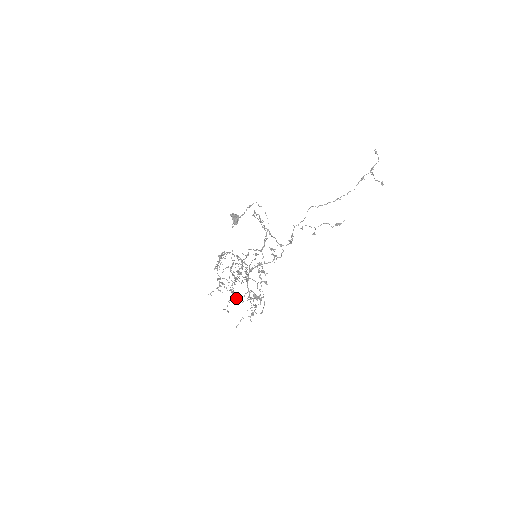
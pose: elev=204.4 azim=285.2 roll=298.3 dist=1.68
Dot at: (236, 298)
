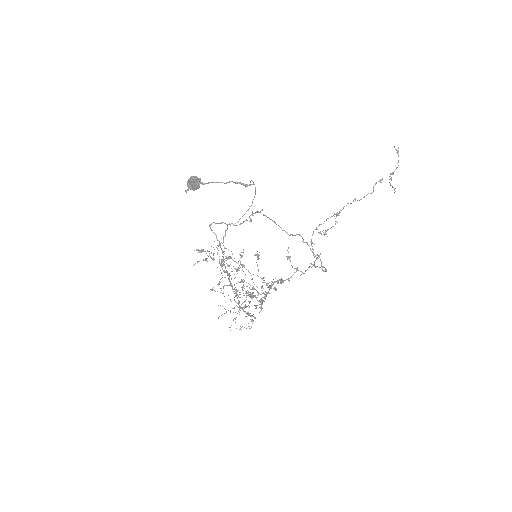
Dot at: (252, 316)
